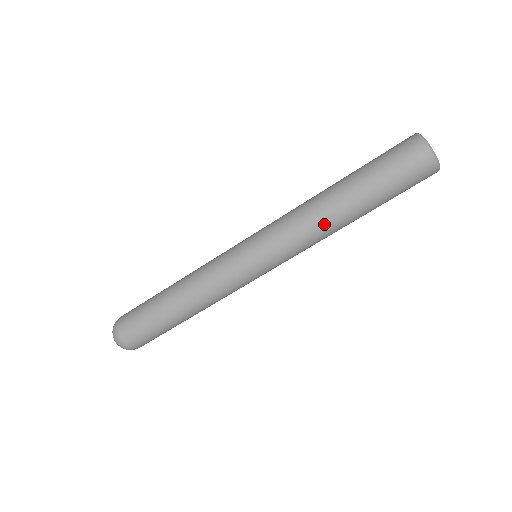
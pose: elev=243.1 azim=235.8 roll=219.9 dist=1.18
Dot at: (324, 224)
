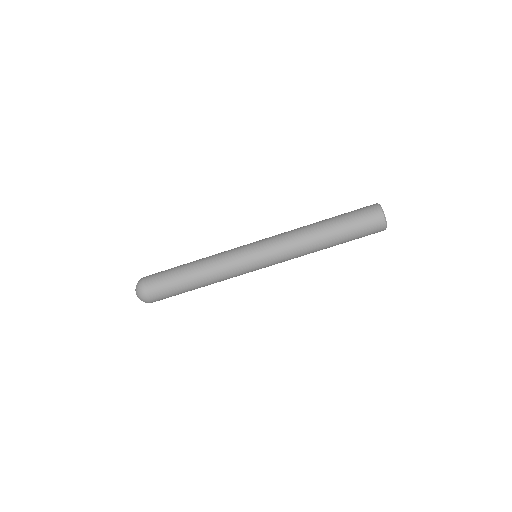
Dot at: (305, 235)
